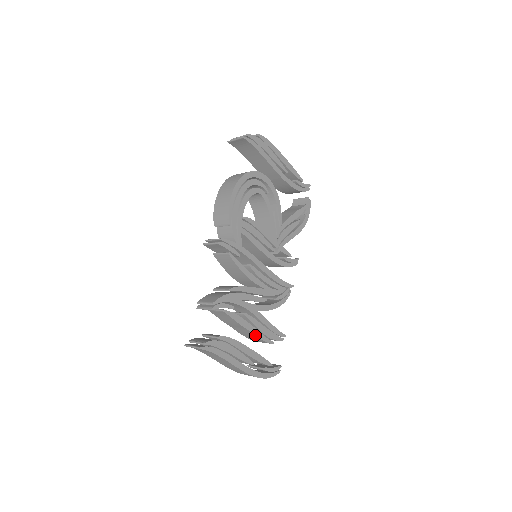
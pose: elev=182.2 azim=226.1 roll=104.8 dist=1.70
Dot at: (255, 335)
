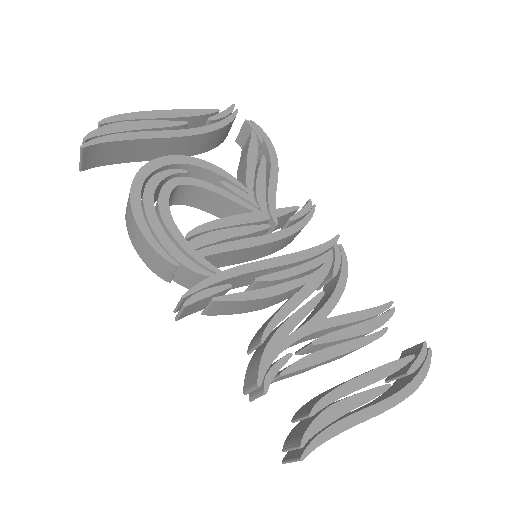
Dot at: (354, 350)
